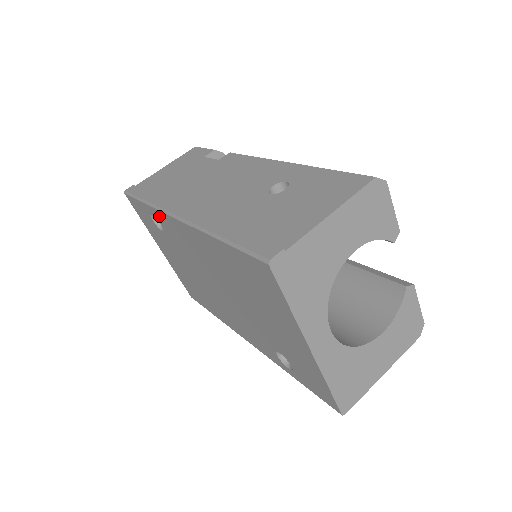
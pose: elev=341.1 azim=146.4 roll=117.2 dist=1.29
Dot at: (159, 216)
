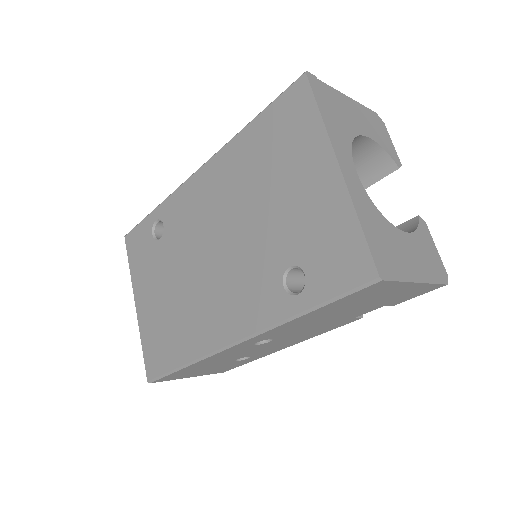
Dot at: (169, 206)
